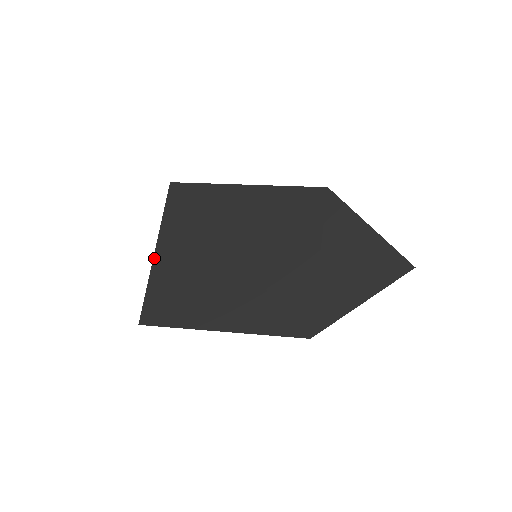
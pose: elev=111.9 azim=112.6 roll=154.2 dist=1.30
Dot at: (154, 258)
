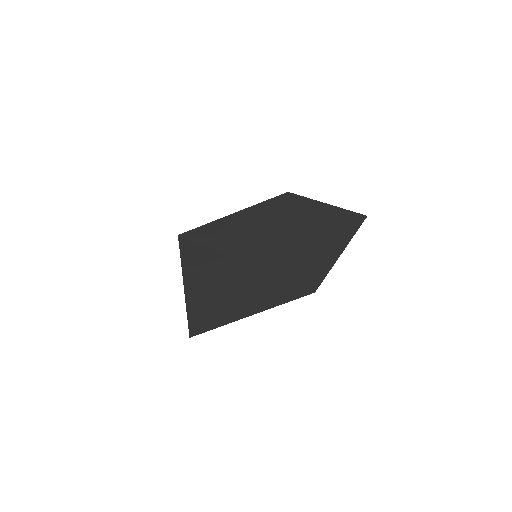
Dot at: (184, 289)
